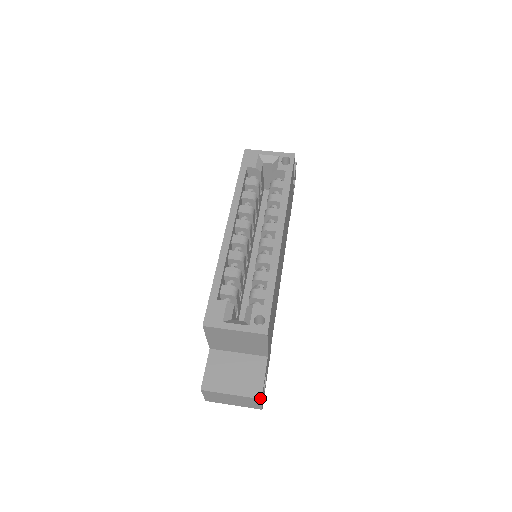
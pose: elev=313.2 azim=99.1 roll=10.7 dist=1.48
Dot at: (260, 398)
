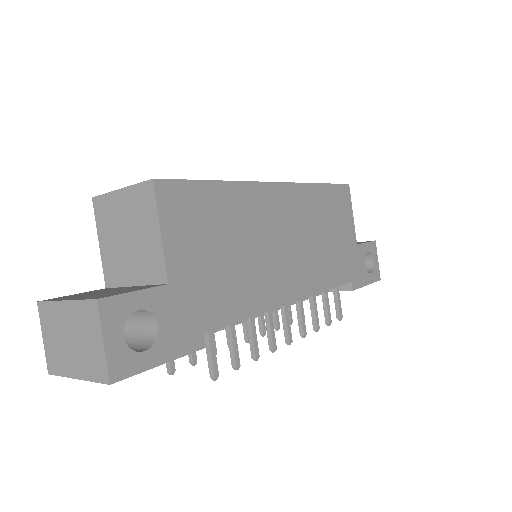
Dot at: (97, 298)
